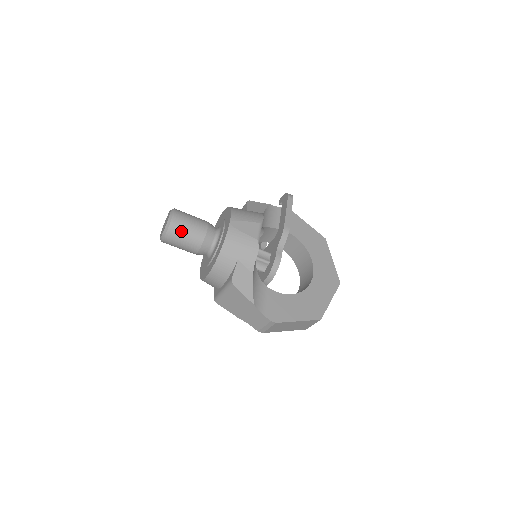
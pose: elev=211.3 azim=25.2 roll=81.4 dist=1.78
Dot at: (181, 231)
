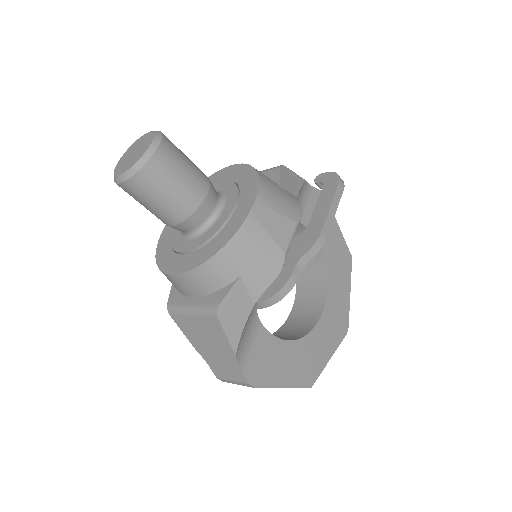
Dot at: (161, 183)
